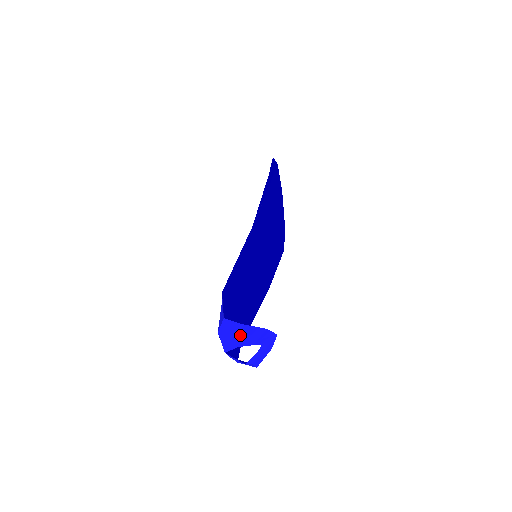
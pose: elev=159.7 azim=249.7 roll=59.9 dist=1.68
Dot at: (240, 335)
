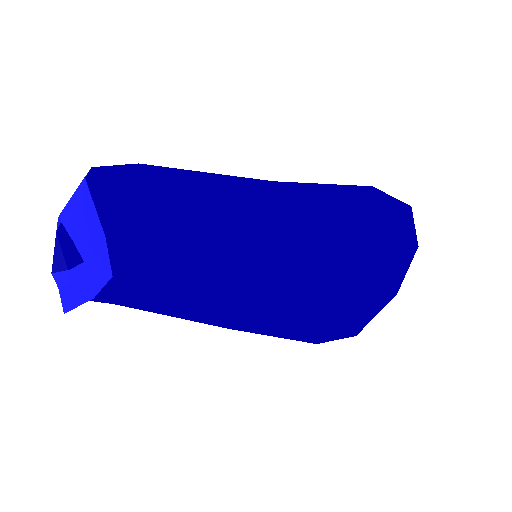
Dot at: (74, 200)
